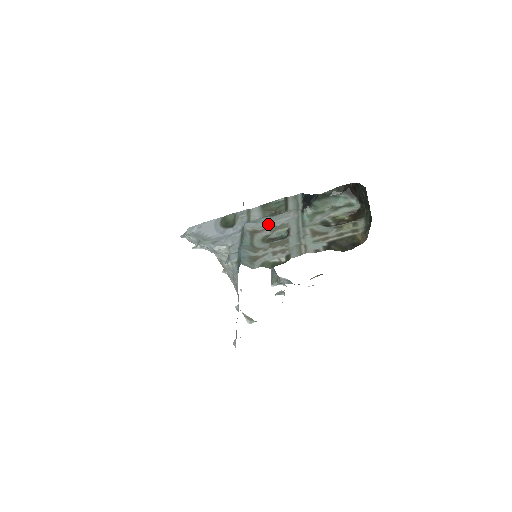
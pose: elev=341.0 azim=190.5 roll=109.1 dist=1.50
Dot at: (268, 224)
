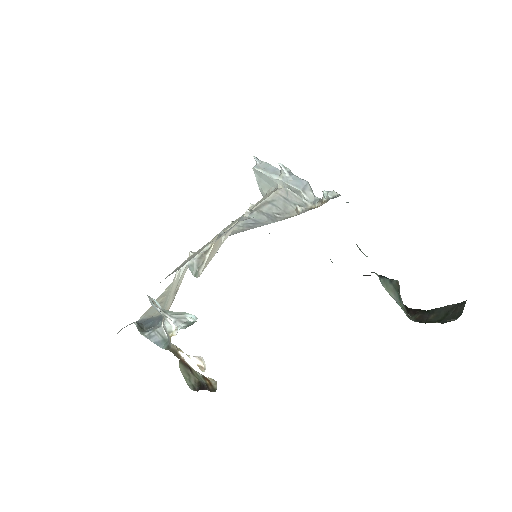
Dot at: occluded
